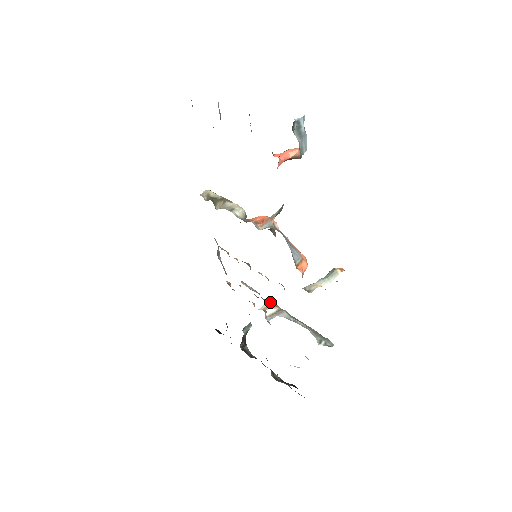
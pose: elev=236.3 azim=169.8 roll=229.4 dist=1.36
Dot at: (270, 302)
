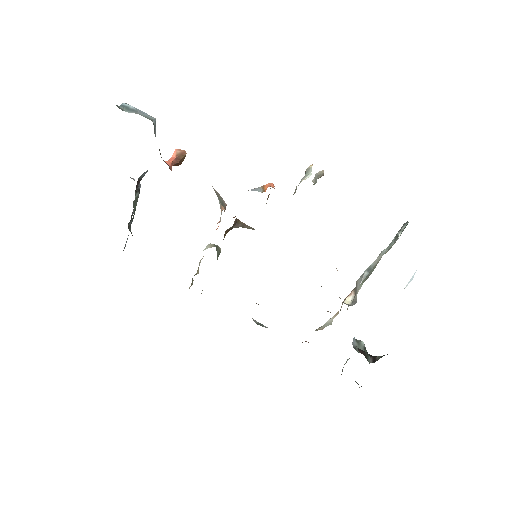
Dot at: occluded
